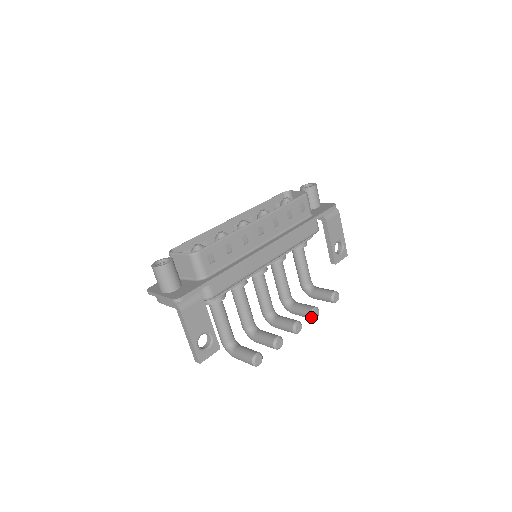
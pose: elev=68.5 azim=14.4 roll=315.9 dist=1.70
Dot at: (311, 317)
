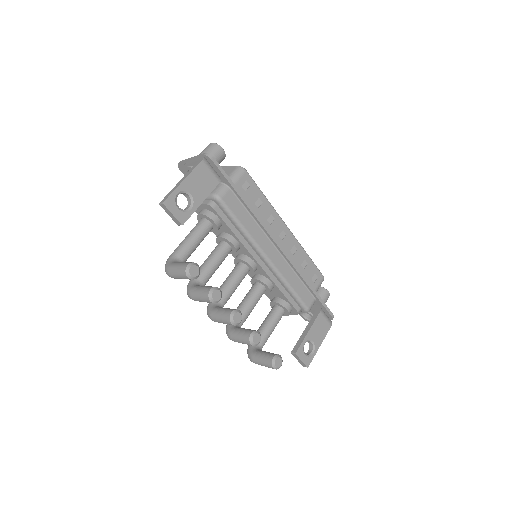
Dot at: (250, 334)
